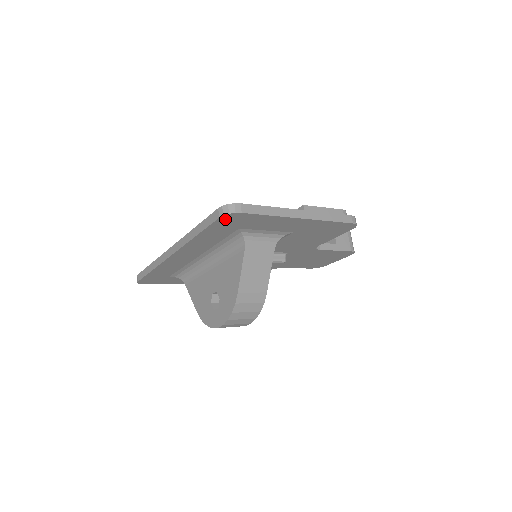
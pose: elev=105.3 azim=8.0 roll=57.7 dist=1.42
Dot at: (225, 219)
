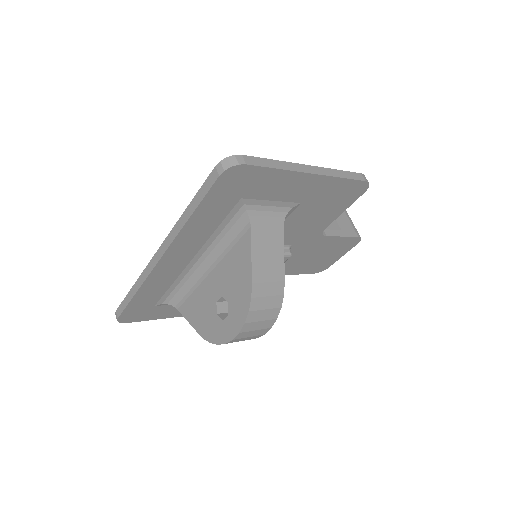
Dot at: (226, 179)
